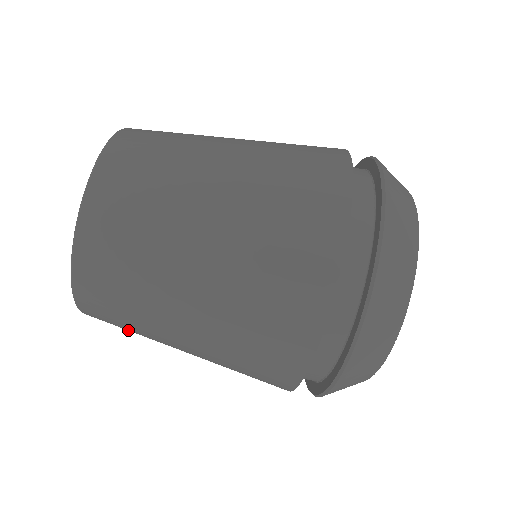
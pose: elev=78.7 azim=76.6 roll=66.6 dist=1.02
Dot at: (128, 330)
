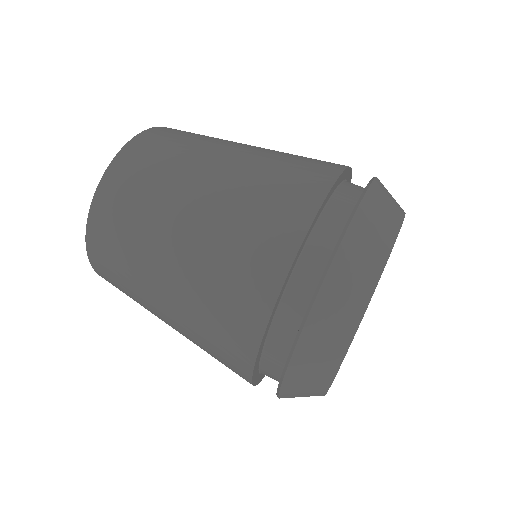
Dot at: (130, 297)
